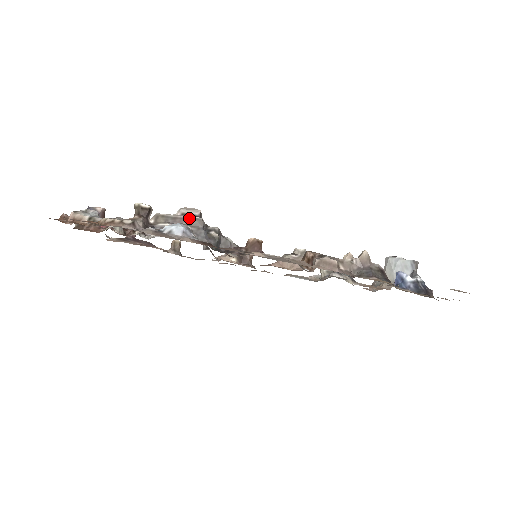
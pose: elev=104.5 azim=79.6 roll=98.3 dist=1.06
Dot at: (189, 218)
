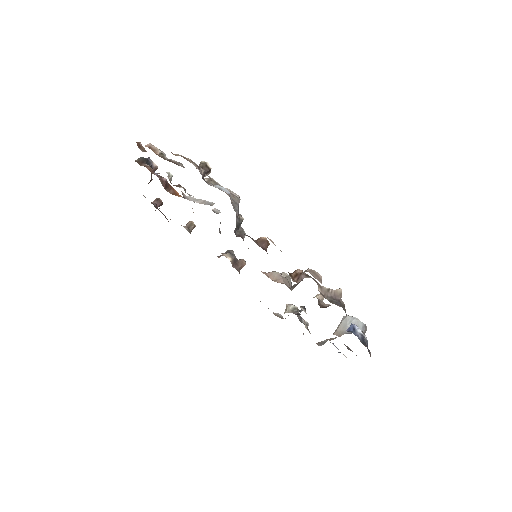
Dot at: (232, 193)
